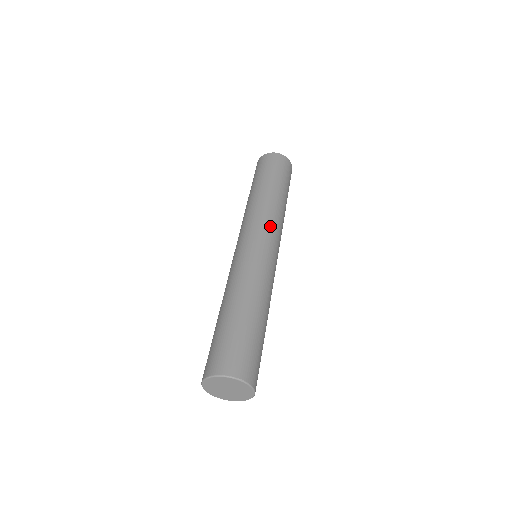
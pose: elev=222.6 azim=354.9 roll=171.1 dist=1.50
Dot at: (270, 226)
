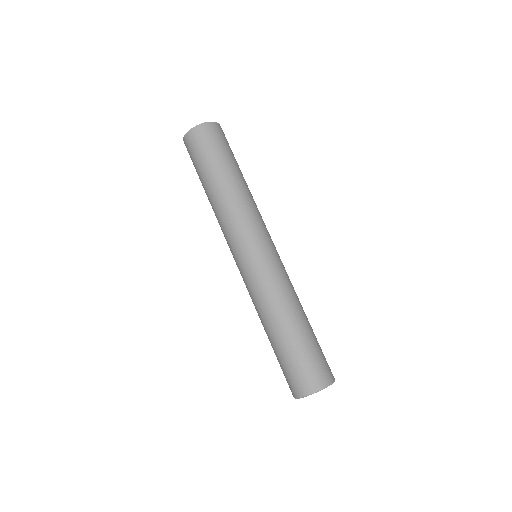
Dot at: occluded
